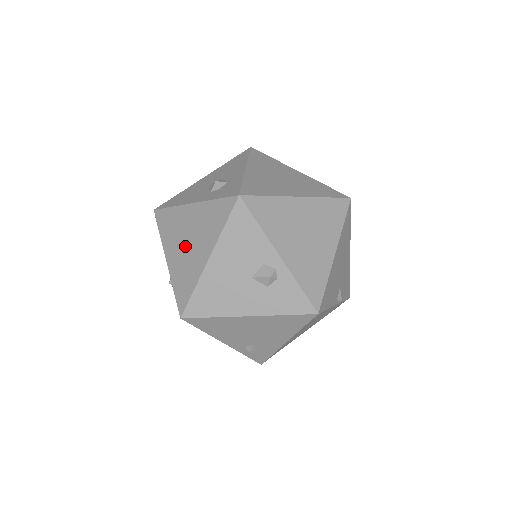
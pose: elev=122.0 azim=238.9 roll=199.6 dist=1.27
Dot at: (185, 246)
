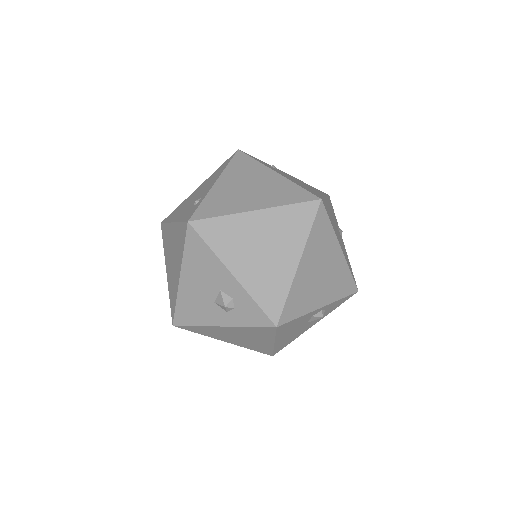
Dot at: (240, 339)
